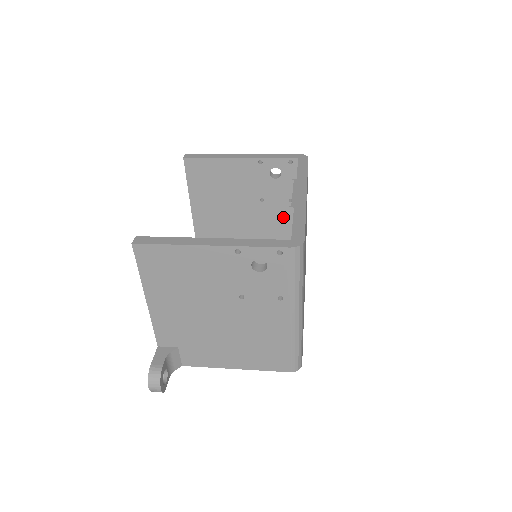
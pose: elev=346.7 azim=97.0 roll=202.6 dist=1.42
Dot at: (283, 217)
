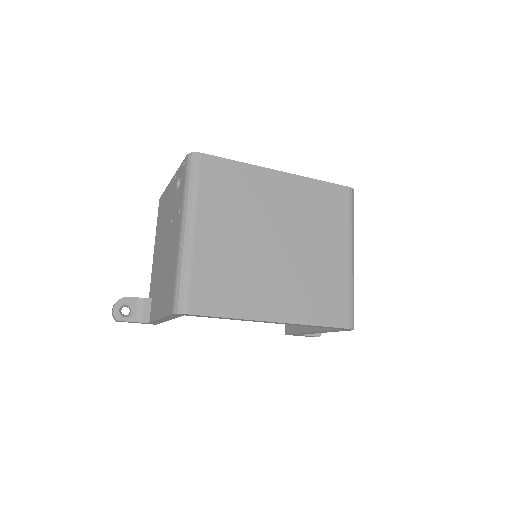
Dot at: occluded
